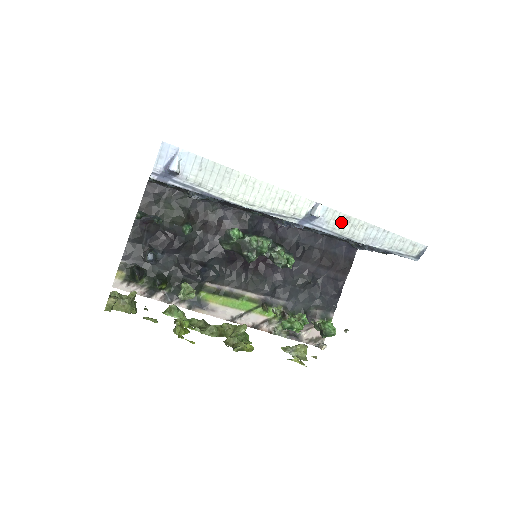
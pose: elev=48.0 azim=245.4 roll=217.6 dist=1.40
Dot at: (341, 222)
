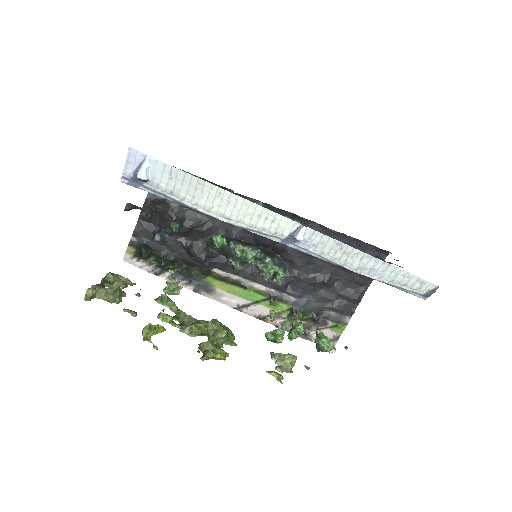
Dot at: (331, 247)
